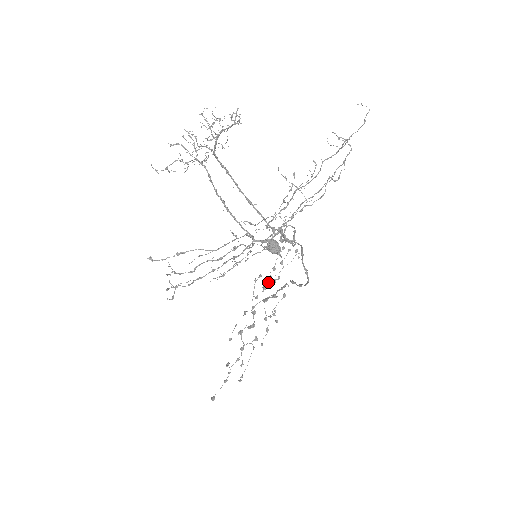
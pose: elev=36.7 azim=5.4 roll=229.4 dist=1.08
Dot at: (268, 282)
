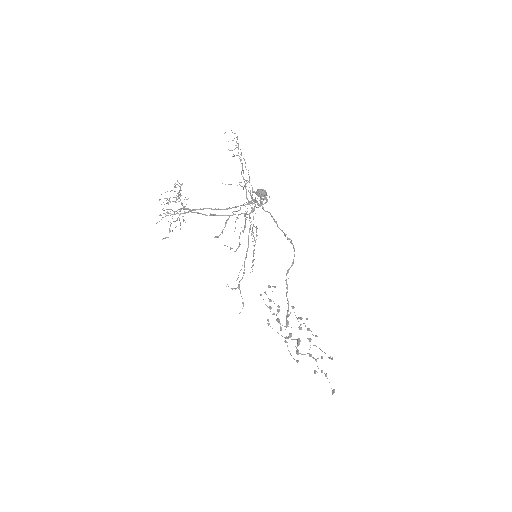
Dot at: occluded
